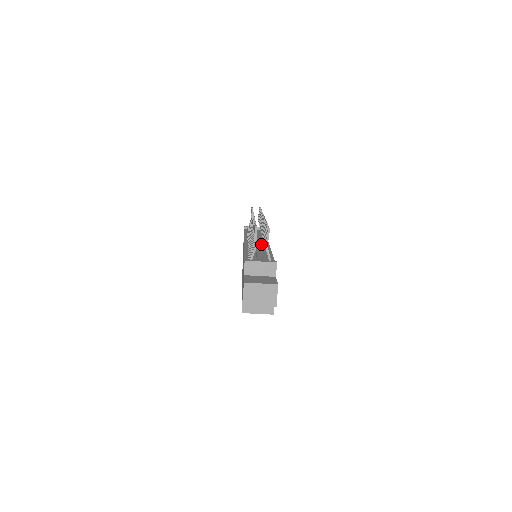
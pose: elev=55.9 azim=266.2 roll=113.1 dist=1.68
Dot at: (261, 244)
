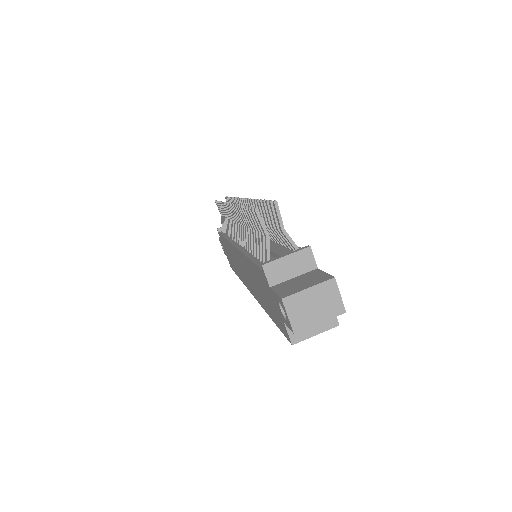
Dot at: occluded
